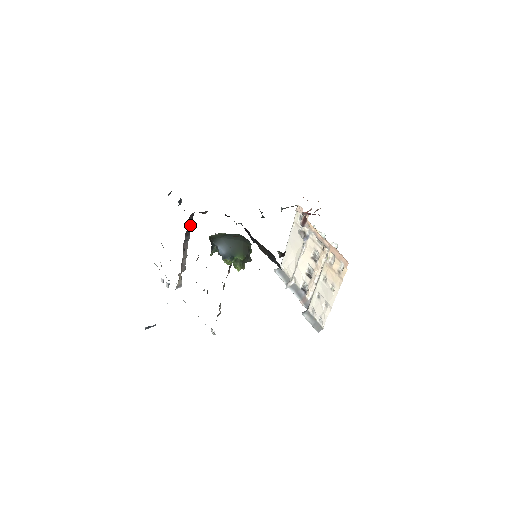
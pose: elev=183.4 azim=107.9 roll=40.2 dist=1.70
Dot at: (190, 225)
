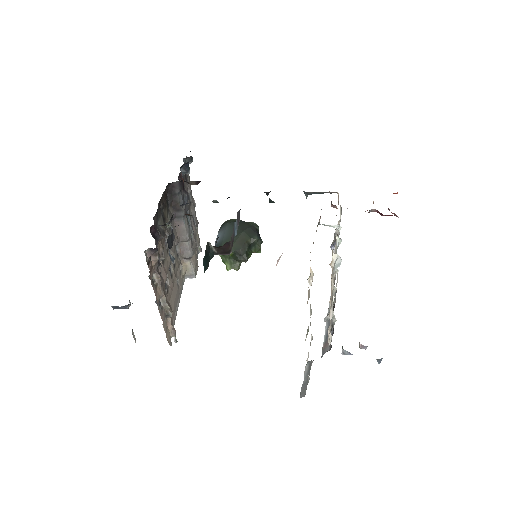
Dot at: (177, 197)
